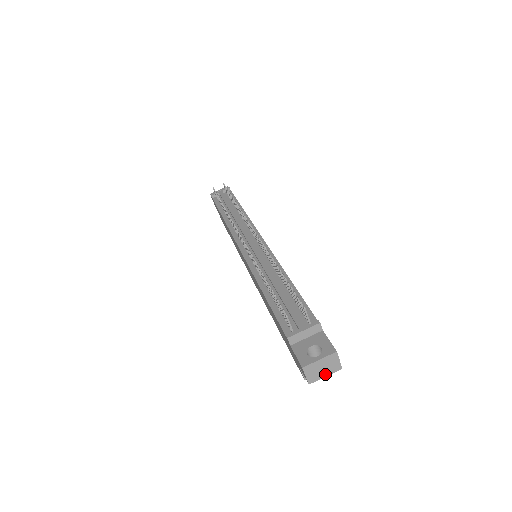
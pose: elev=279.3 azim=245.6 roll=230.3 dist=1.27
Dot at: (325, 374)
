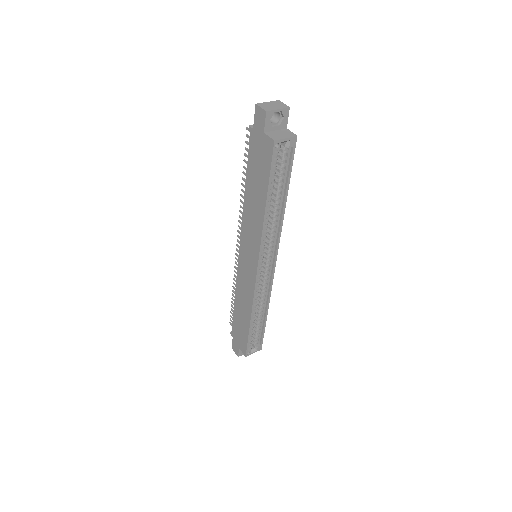
Dot at: (277, 108)
